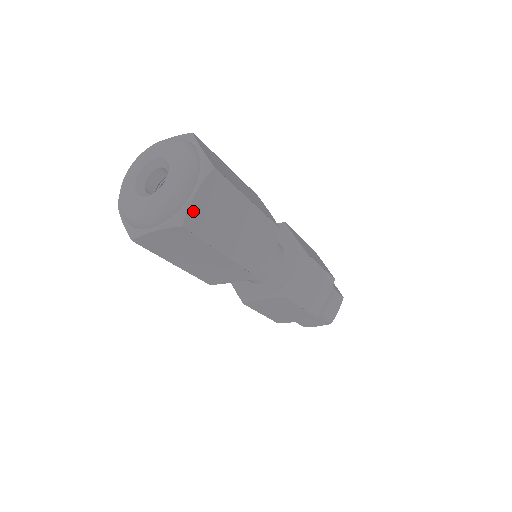
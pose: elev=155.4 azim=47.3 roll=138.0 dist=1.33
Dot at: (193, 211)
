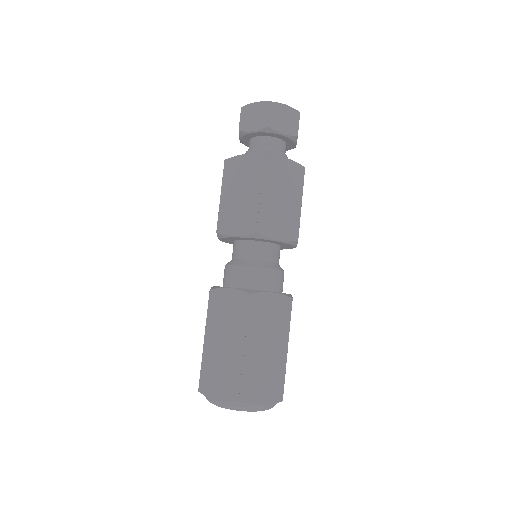
Dot at: occluded
